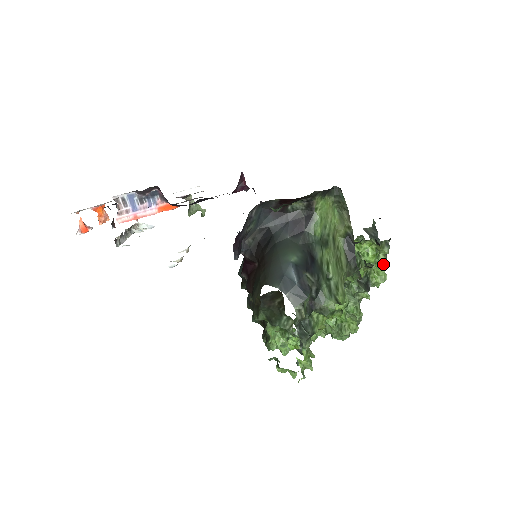
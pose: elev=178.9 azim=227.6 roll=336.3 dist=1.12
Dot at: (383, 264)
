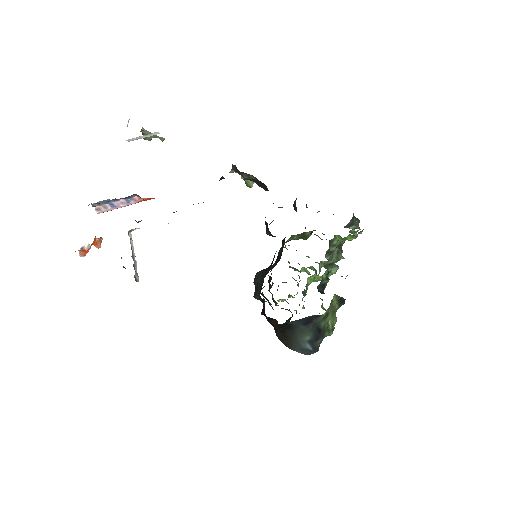
Dot at: occluded
